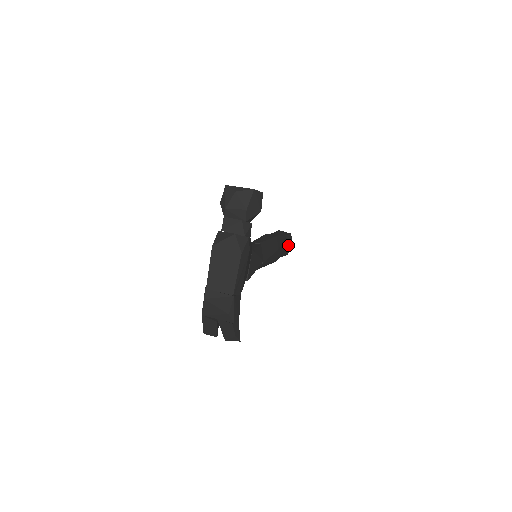
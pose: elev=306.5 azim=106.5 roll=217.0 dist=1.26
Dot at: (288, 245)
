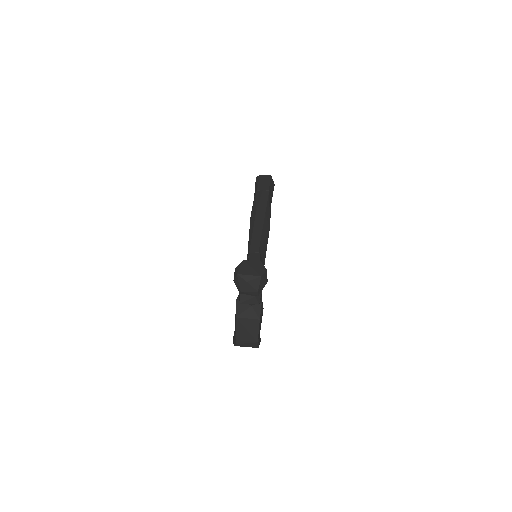
Dot at: (272, 195)
